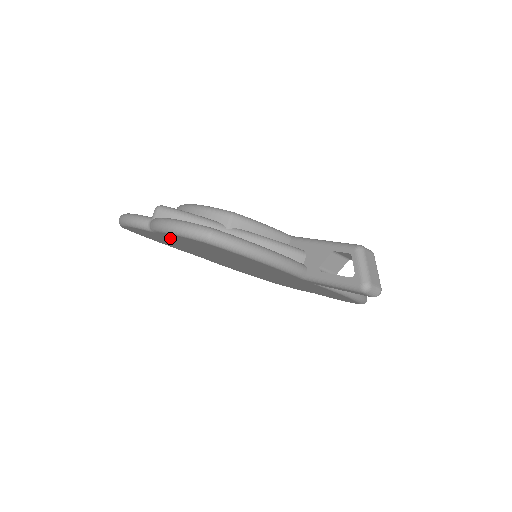
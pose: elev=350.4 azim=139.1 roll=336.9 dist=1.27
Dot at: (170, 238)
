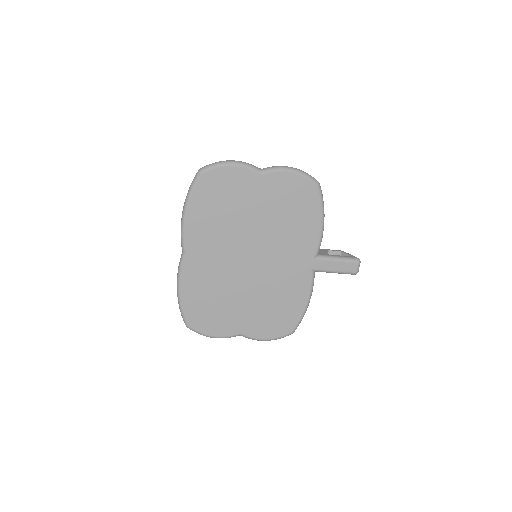
Dot at: (263, 186)
